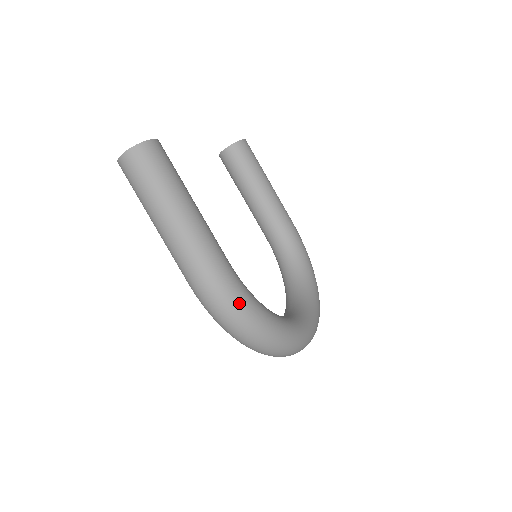
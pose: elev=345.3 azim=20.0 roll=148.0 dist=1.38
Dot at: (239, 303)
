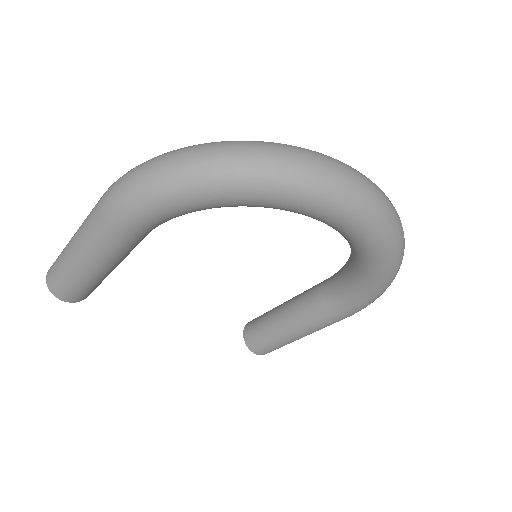
Dot at: occluded
